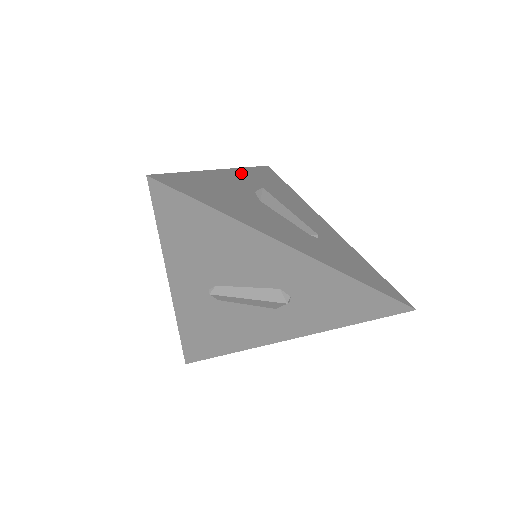
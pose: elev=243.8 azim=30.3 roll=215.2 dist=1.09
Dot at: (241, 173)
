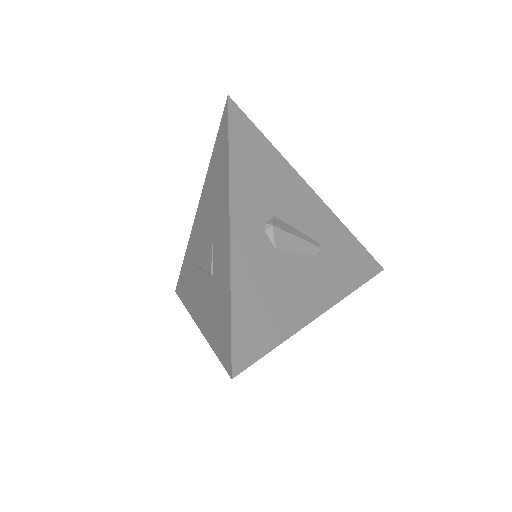
Dot at: (238, 196)
